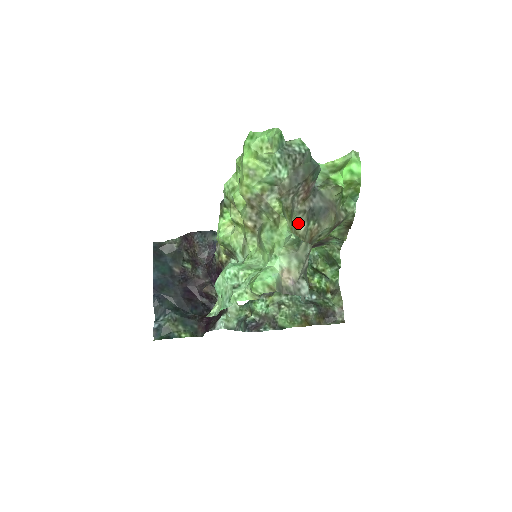
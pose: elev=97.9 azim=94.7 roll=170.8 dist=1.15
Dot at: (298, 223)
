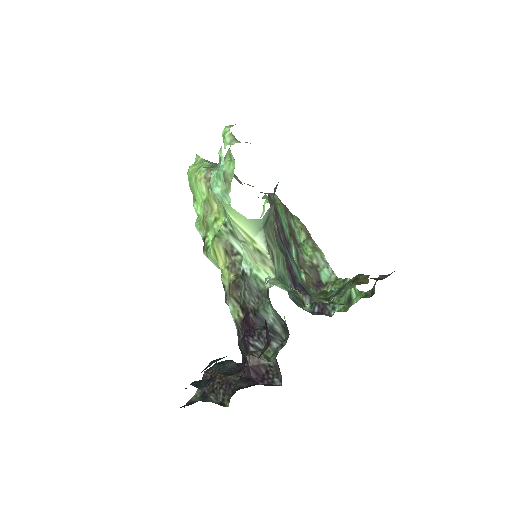
Dot at: occluded
